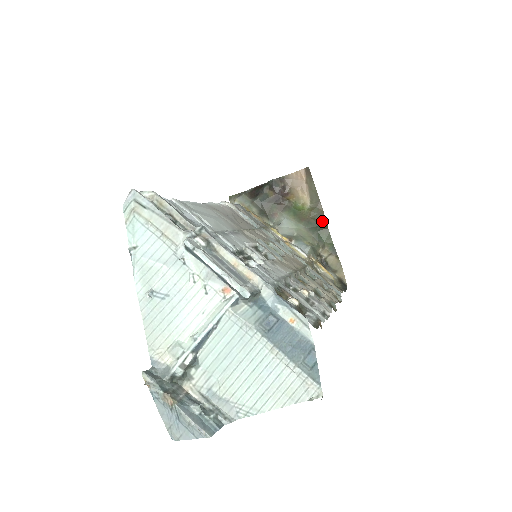
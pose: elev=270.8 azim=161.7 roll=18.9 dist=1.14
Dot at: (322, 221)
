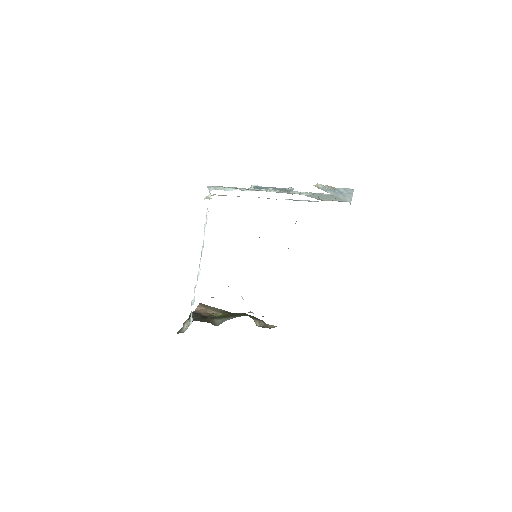
Dot at: occluded
